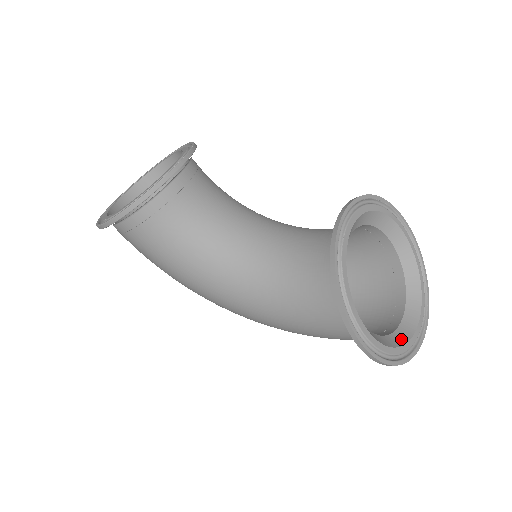
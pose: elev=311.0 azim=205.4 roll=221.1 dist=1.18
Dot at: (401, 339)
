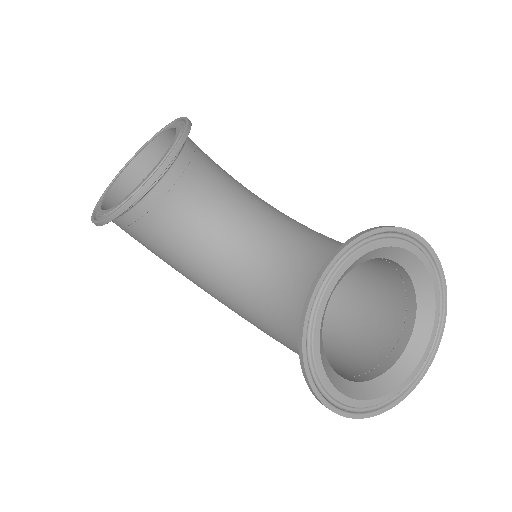
Dot at: (390, 384)
